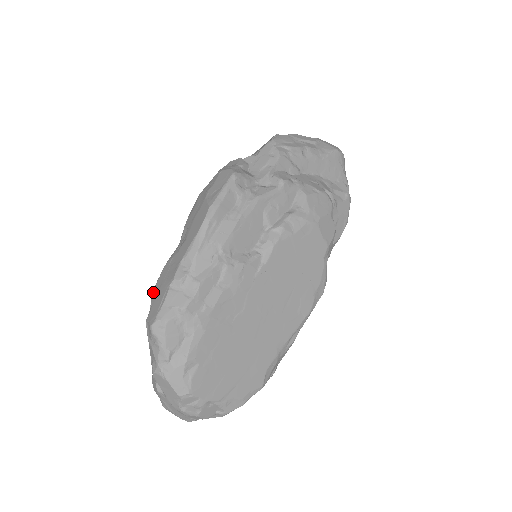
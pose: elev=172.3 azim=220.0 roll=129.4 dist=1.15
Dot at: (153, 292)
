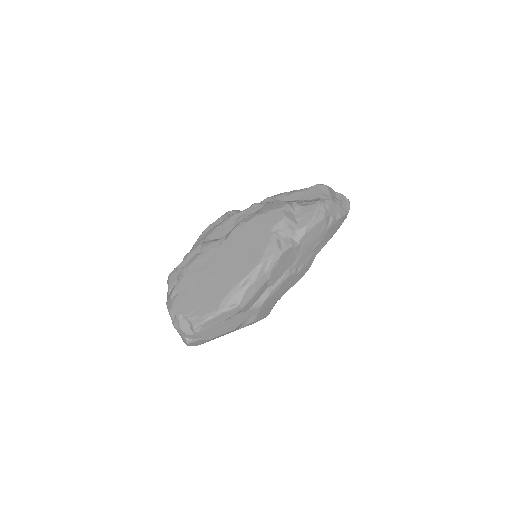
Dot at: occluded
